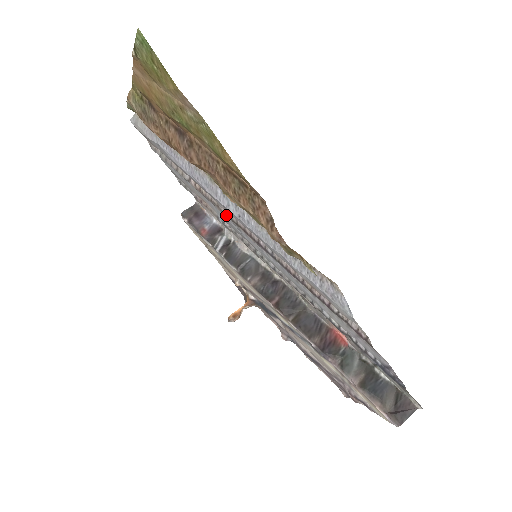
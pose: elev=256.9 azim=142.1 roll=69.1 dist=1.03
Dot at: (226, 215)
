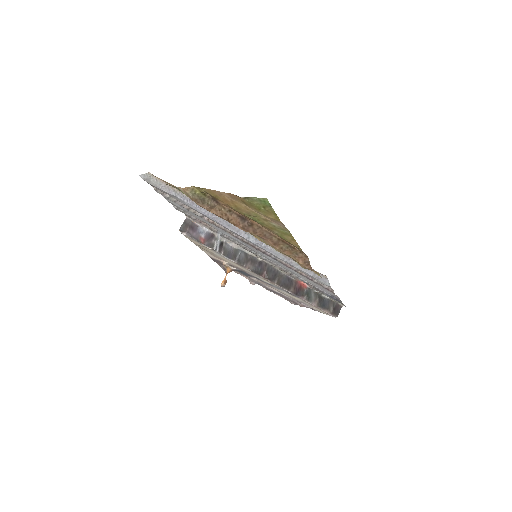
Dot at: (237, 238)
